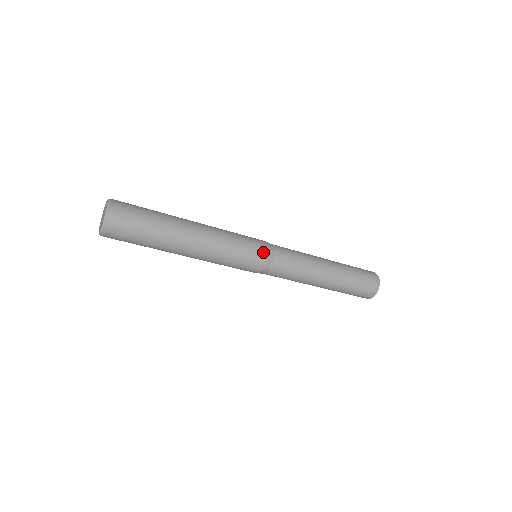
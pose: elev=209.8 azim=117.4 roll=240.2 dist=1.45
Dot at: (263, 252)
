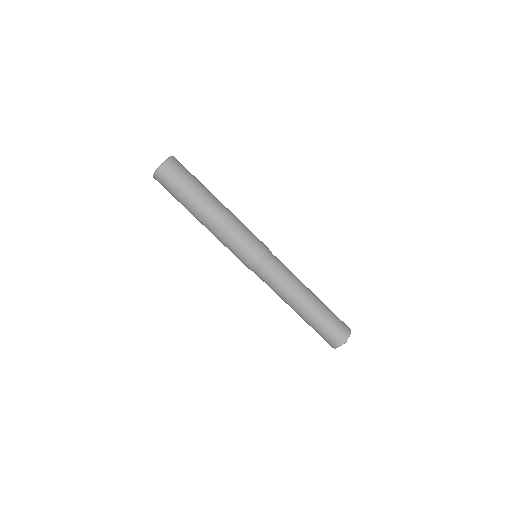
Dot at: occluded
